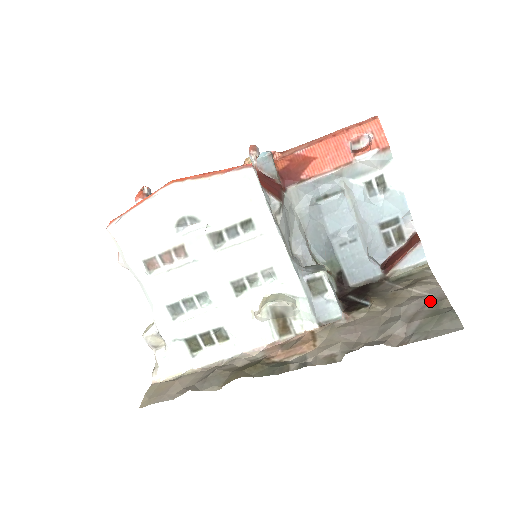
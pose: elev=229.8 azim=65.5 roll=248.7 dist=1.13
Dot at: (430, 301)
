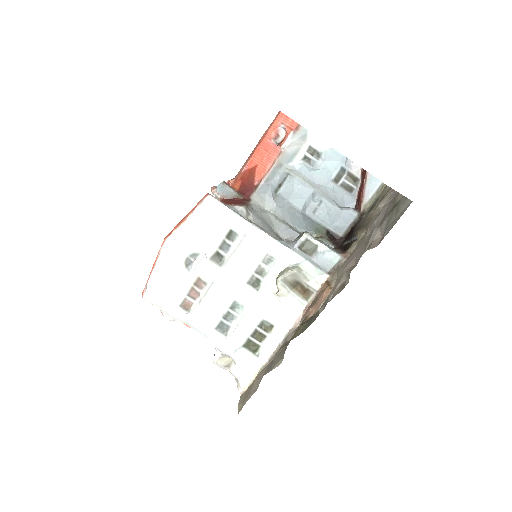
Dot at: (390, 203)
